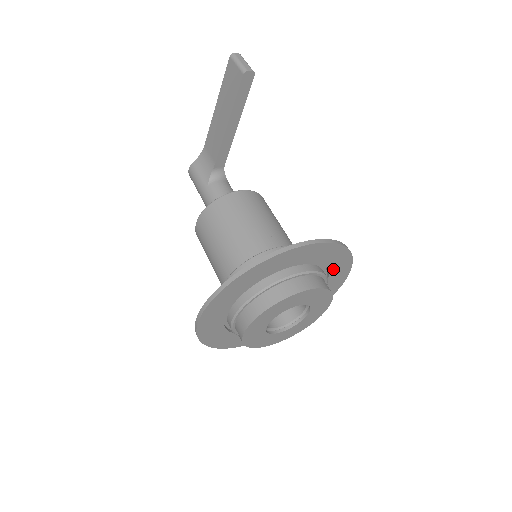
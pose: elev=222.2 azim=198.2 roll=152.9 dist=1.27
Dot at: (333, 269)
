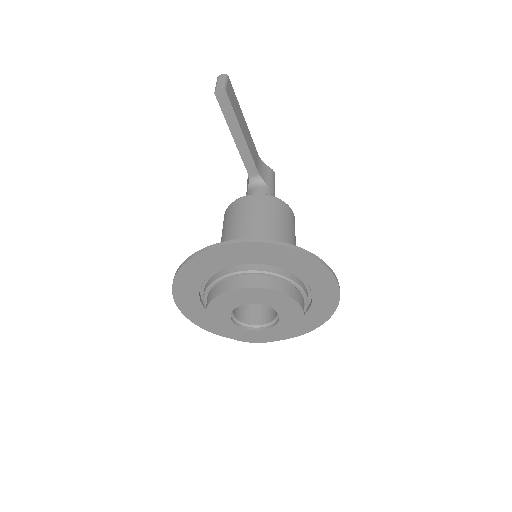
Dot at: (296, 268)
